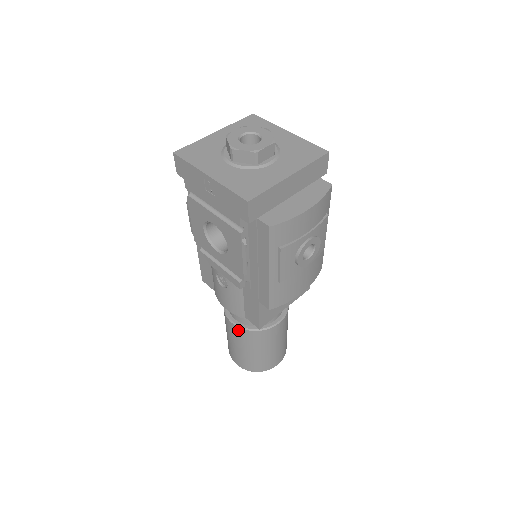
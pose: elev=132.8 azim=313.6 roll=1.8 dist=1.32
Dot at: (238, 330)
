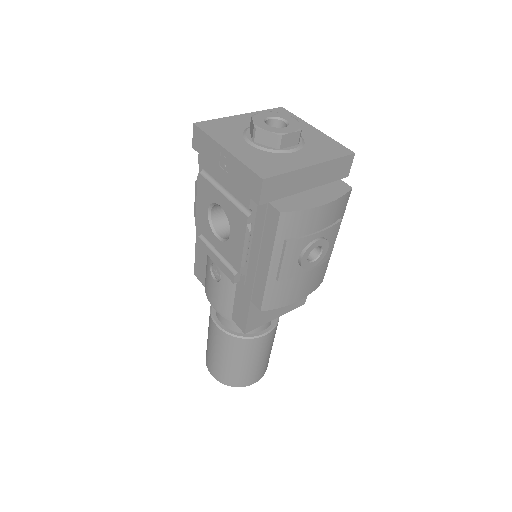
Dot at: (221, 334)
